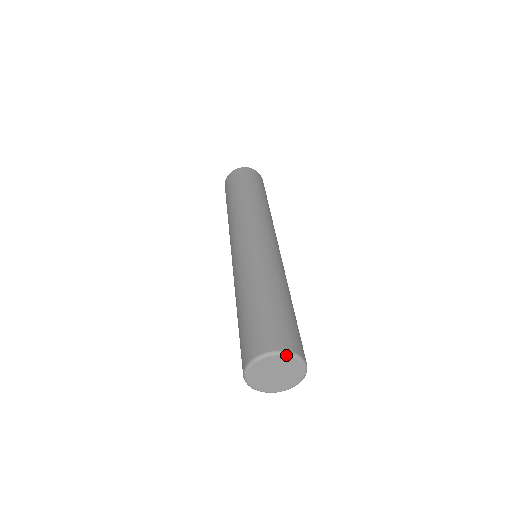
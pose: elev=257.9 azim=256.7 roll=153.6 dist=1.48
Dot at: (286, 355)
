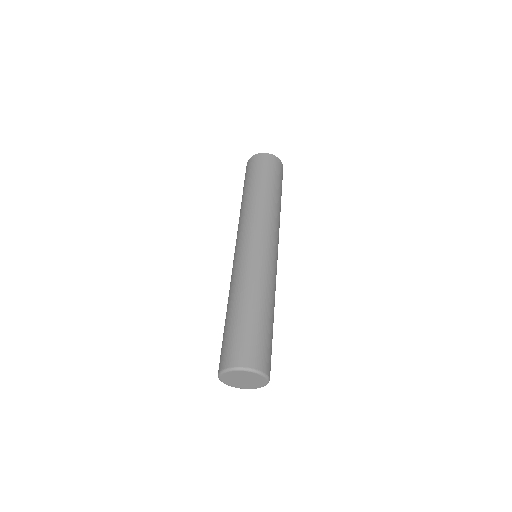
Dot at: (262, 375)
